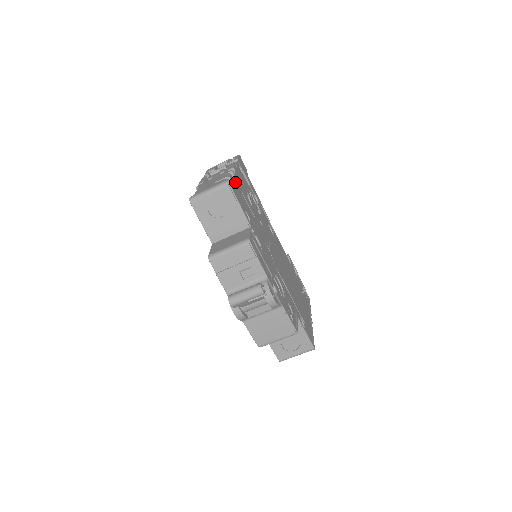
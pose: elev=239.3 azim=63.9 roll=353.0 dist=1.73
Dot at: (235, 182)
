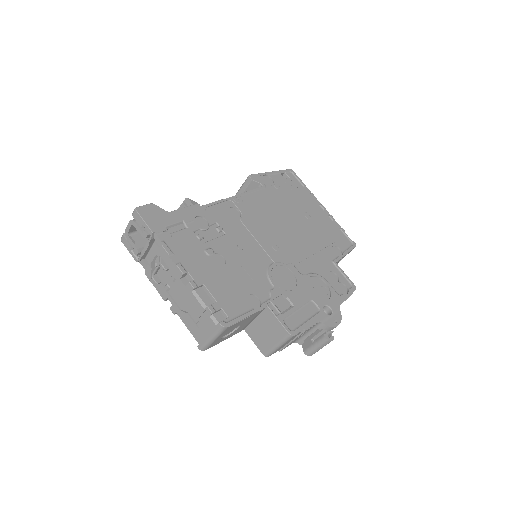
Dot at: (209, 292)
